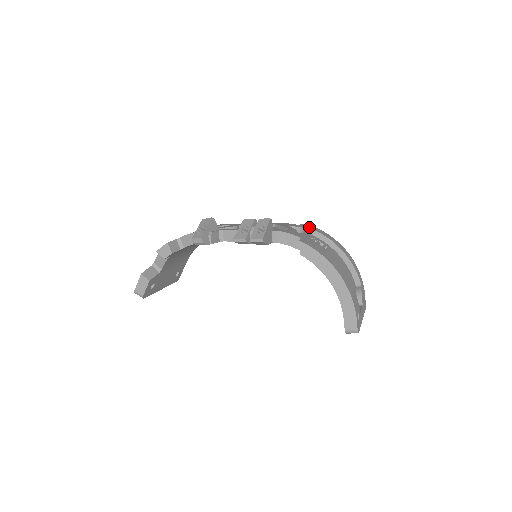
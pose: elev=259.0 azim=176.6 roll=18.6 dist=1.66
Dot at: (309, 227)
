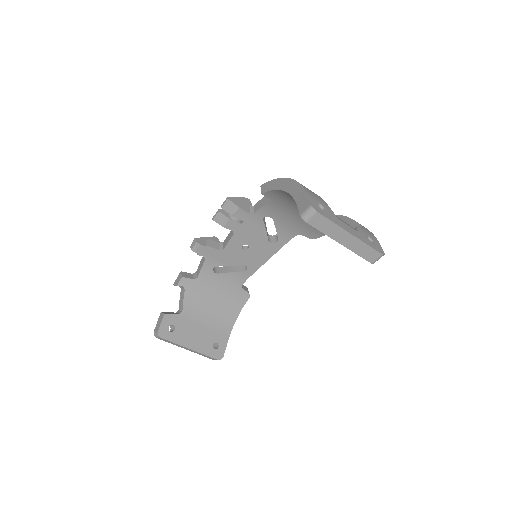
Dot at: occluded
